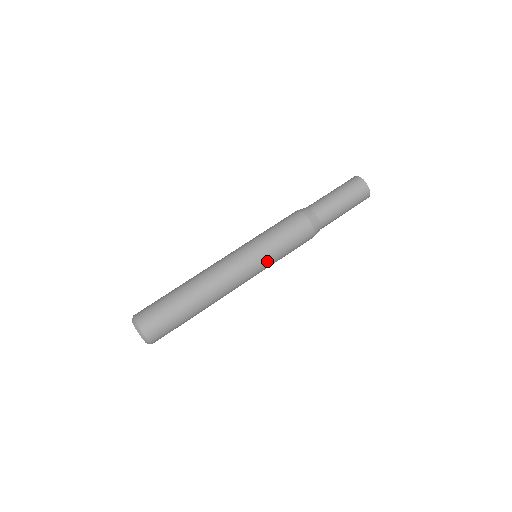
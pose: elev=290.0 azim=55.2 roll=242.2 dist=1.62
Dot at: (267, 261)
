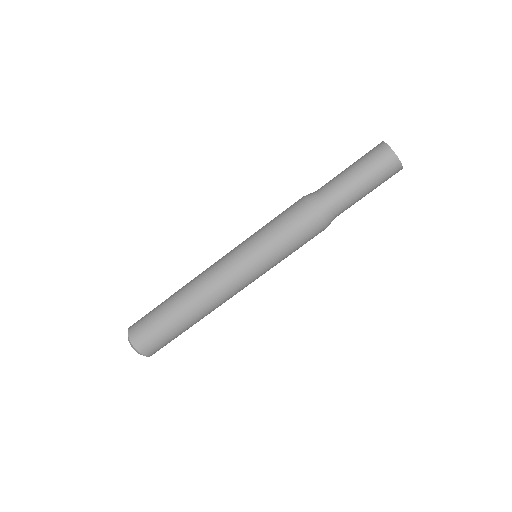
Dot at: occluded
